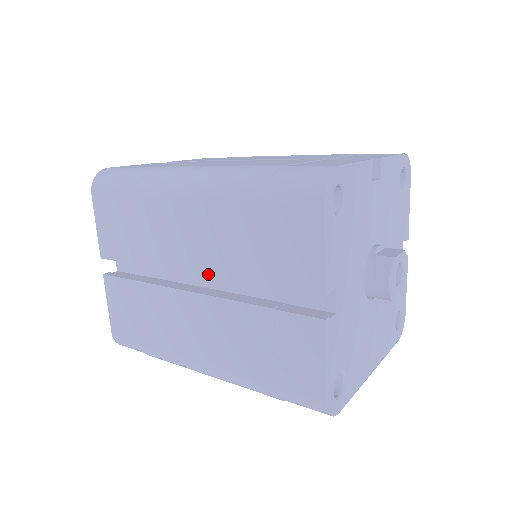
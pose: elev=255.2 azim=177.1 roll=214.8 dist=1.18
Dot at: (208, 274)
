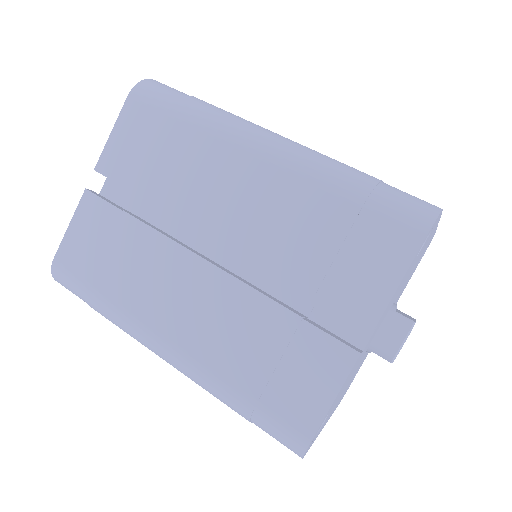
Dot at: (238, 248)
